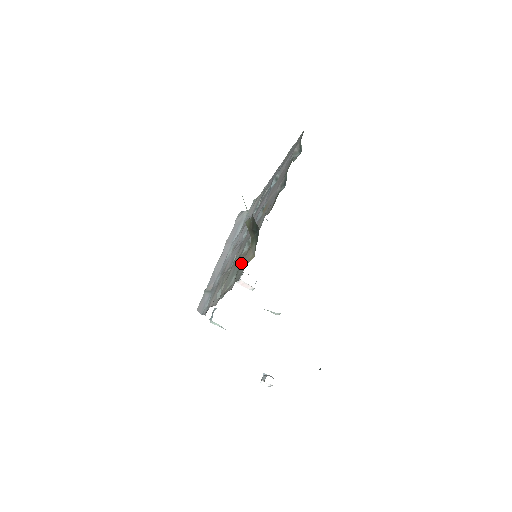
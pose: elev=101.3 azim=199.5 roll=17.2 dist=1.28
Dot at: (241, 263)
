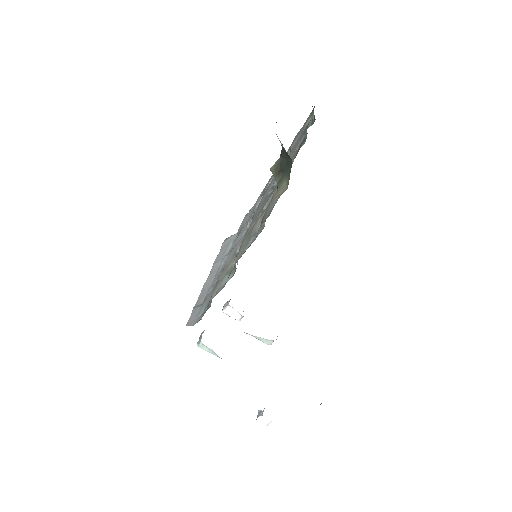
Dot at: (261, 220)
